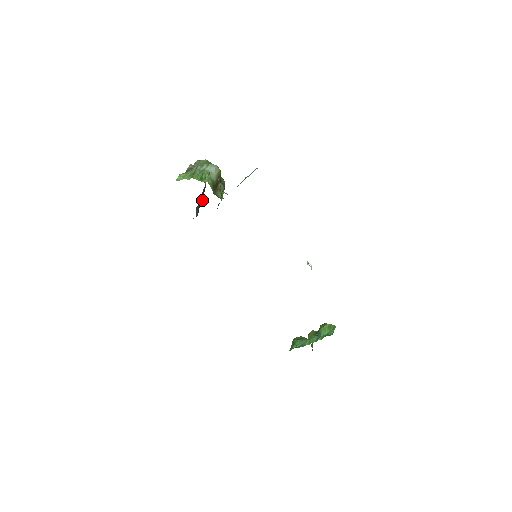
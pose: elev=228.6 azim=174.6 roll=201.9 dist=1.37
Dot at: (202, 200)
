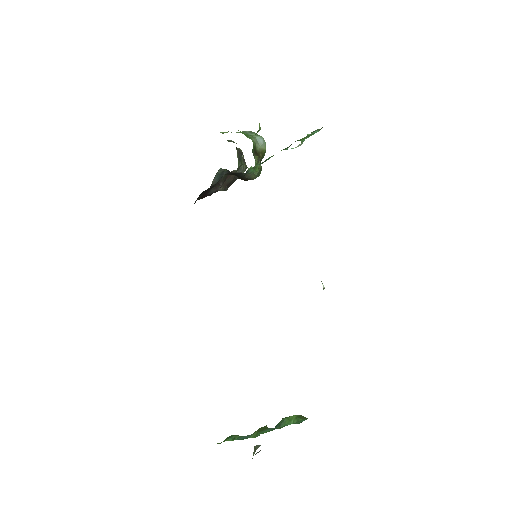
Dot at: (221, 189)
